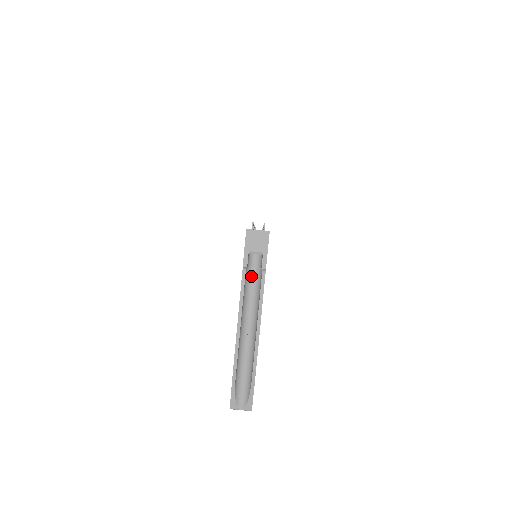
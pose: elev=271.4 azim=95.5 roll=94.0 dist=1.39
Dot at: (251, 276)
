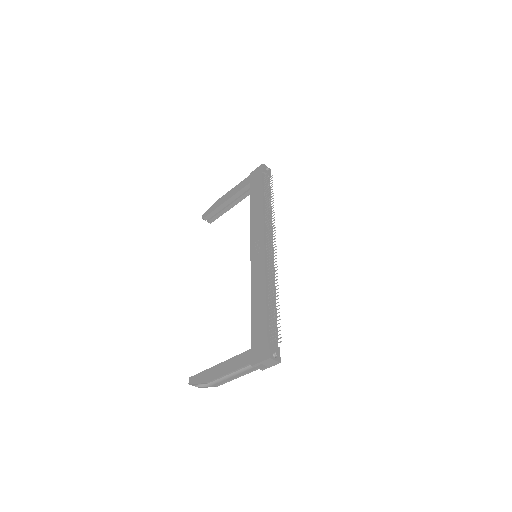
Dot at: occluded
